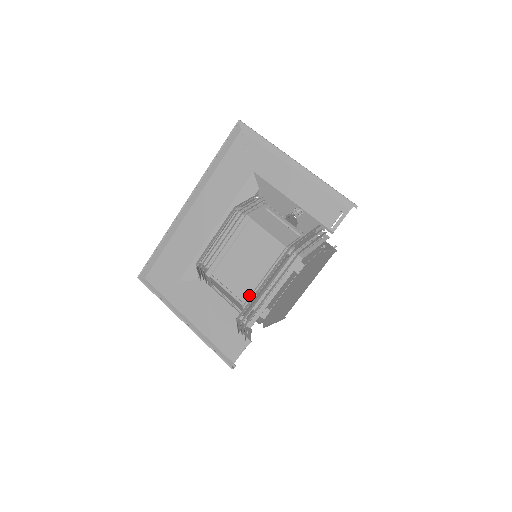
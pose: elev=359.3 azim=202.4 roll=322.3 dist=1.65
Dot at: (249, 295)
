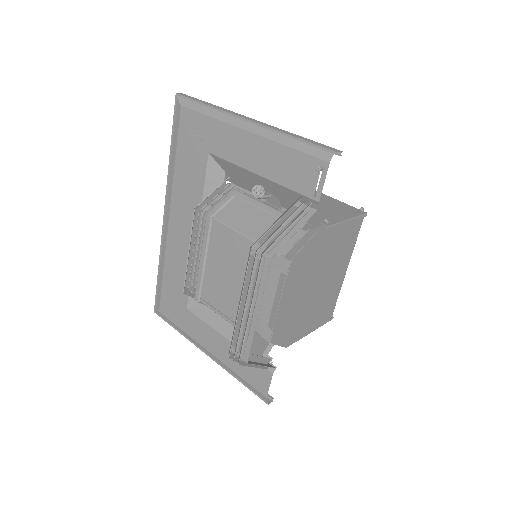
Dot at: occluded
